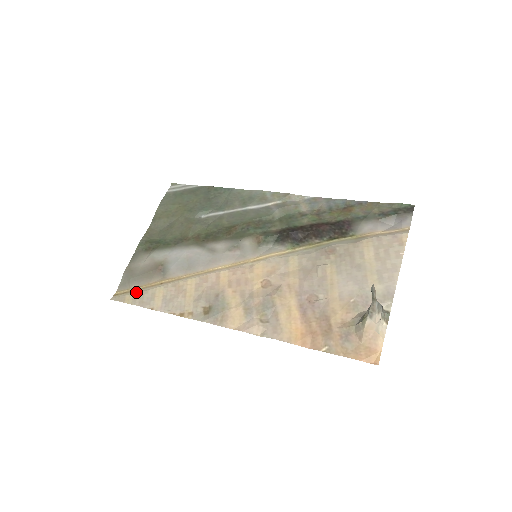
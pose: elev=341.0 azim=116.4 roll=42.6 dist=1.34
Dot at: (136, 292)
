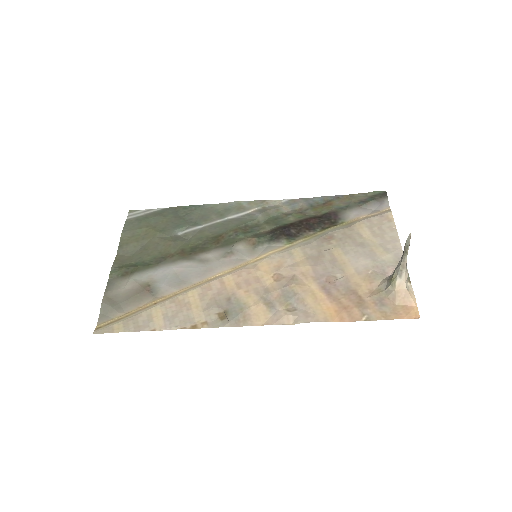
Dot at: (126, 319)
